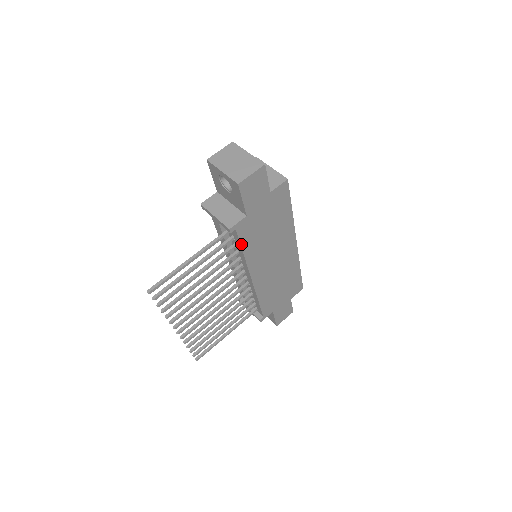
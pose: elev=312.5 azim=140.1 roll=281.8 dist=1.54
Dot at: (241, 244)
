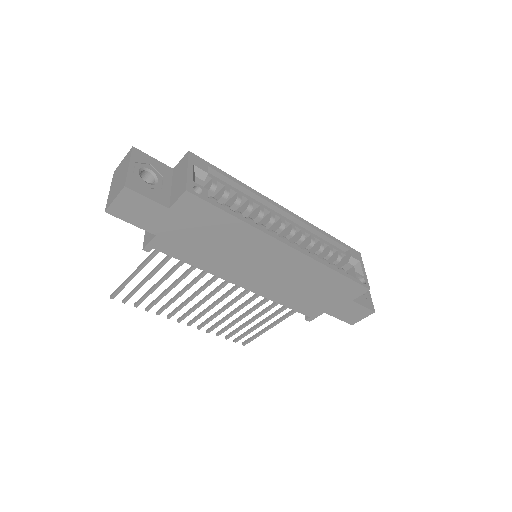
Dot at: (180, 259)
